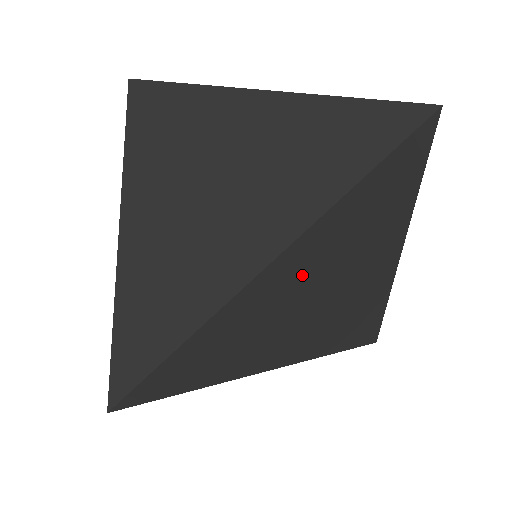
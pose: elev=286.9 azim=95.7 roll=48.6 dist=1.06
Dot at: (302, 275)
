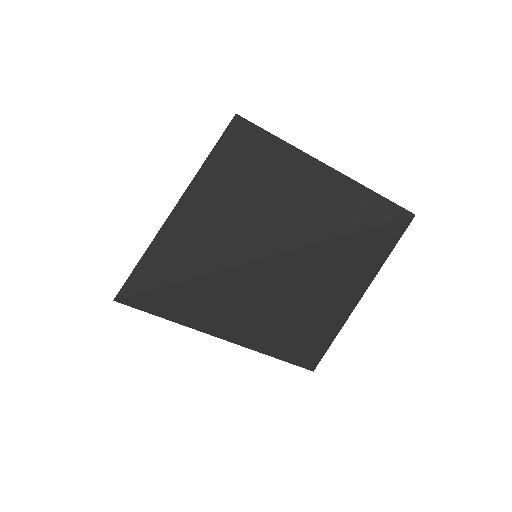
Dot at: (277, 281)
